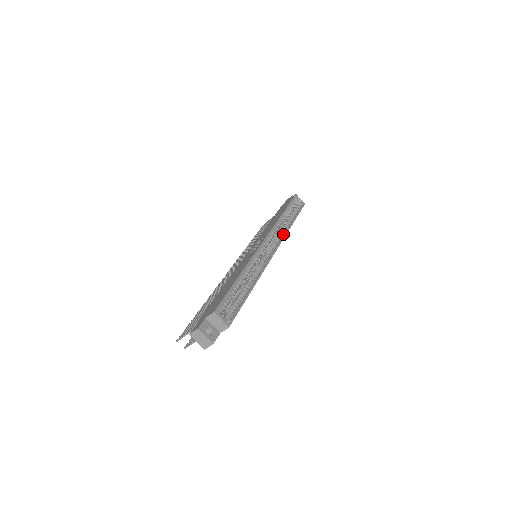
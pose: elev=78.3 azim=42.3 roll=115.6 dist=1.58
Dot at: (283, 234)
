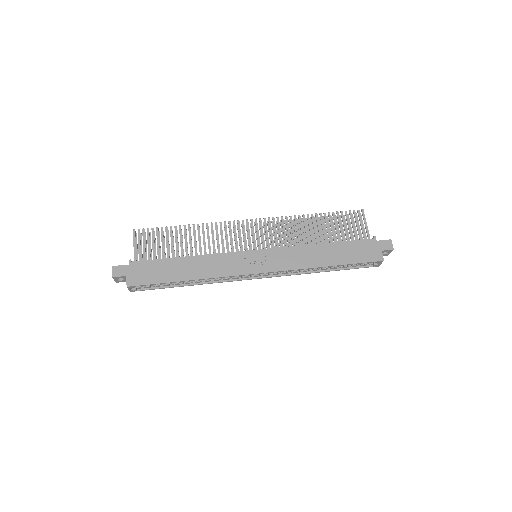
Dot at: (295, 272)
